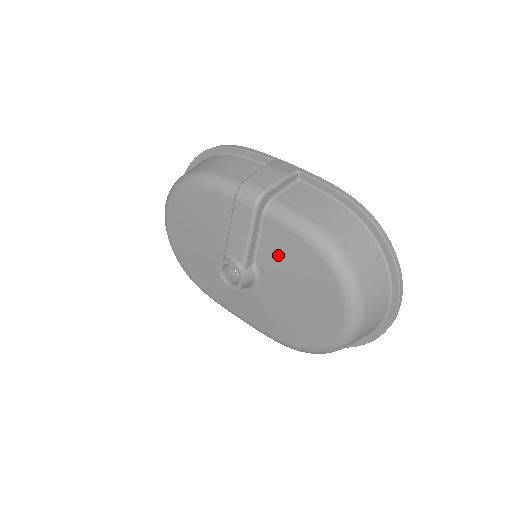
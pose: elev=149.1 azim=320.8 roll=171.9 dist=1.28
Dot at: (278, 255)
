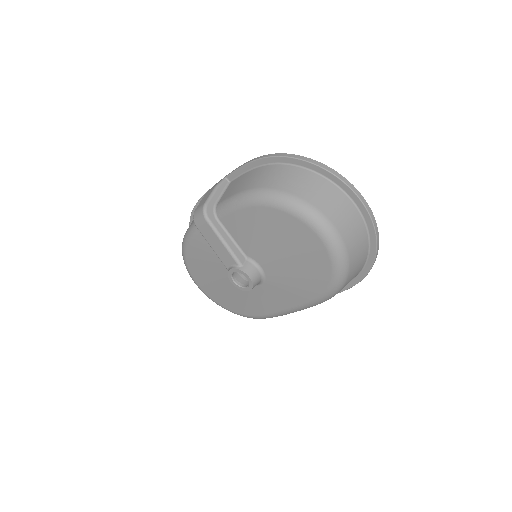
Dot at: (248, 235)
